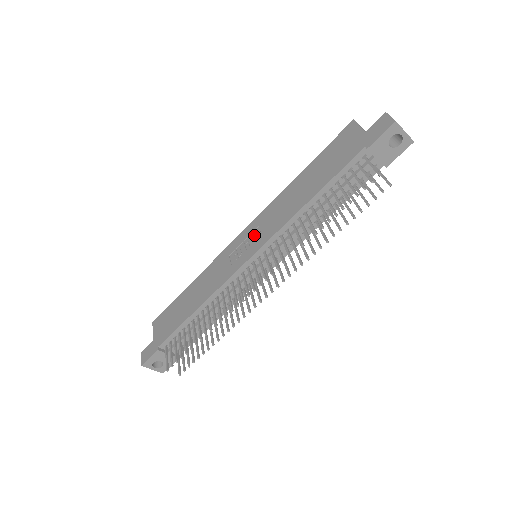
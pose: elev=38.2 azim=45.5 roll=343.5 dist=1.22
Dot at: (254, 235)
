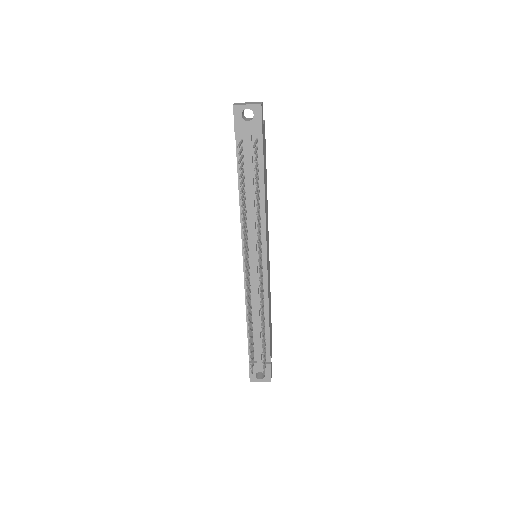
Dot at: occluded
